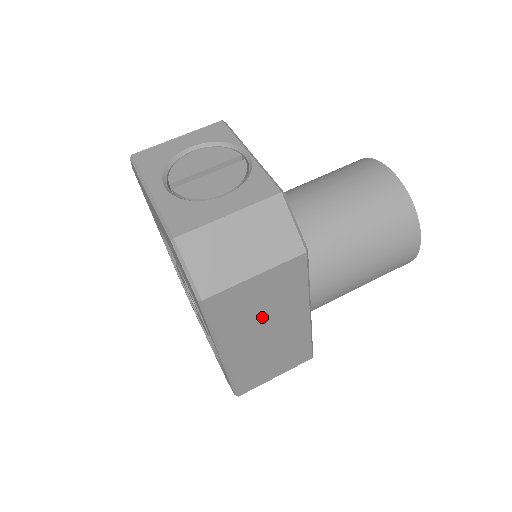
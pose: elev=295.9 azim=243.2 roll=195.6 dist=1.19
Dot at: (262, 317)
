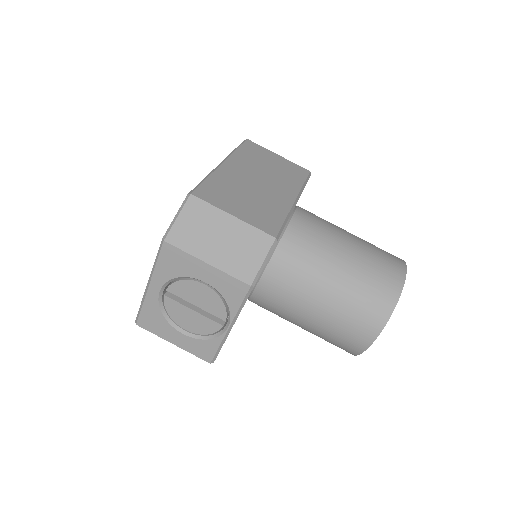
Dot at: occluded
